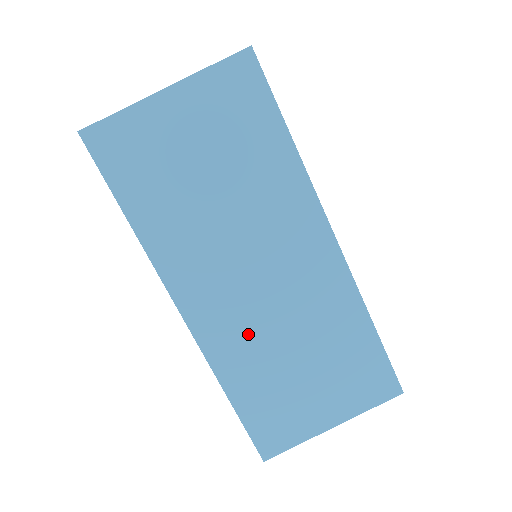
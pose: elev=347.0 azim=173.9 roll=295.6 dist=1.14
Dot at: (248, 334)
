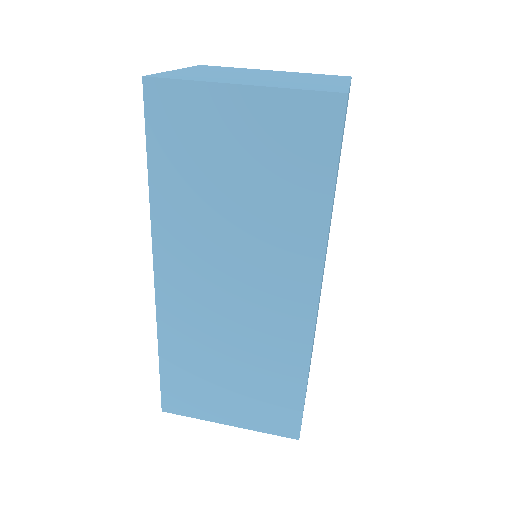
Dot at: (200, 323)
